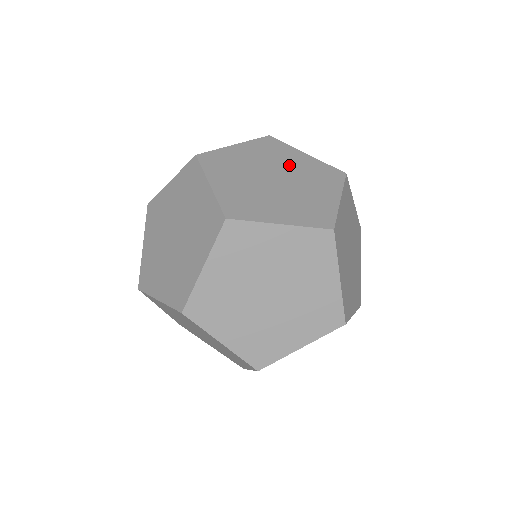
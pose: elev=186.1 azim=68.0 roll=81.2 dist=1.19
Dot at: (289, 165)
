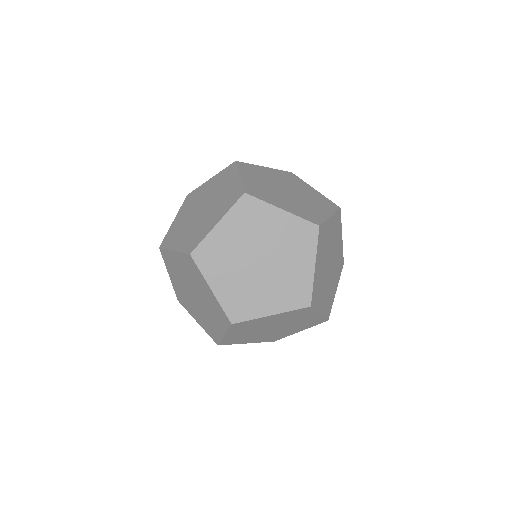
Dot at: occluded
